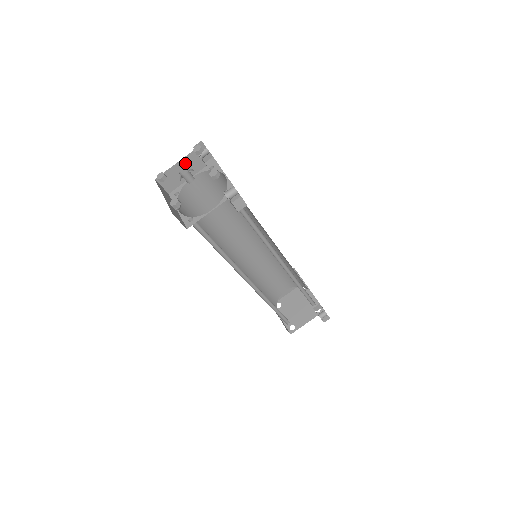
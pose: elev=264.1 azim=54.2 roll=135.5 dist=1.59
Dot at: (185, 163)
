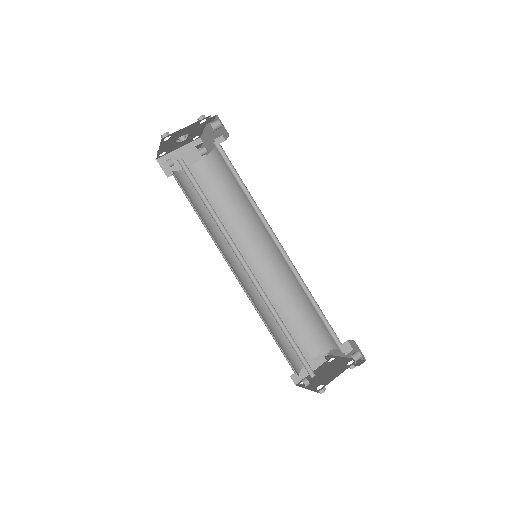
Dot at: (184, 152)
